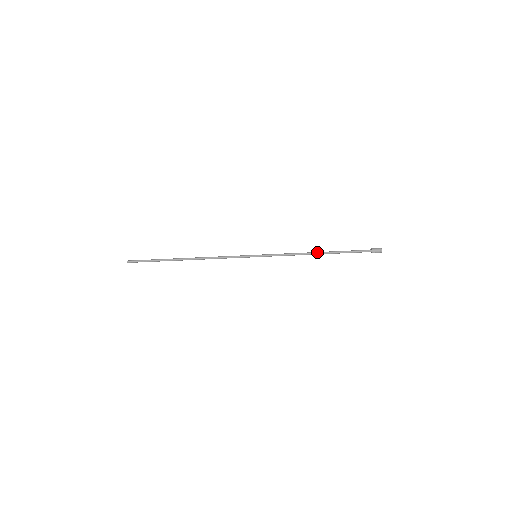
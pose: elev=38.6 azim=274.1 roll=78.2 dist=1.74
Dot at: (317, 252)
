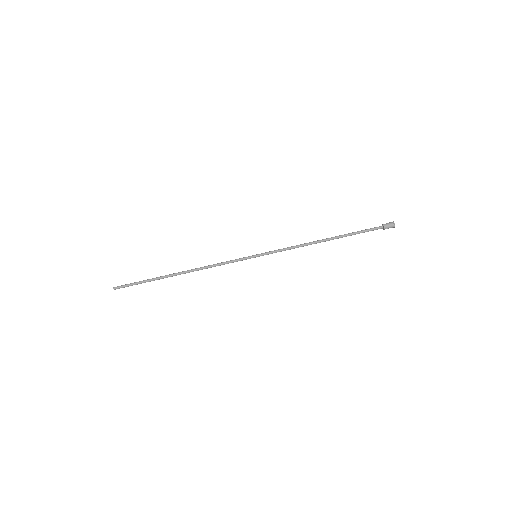
Dot at: (323, 240)
